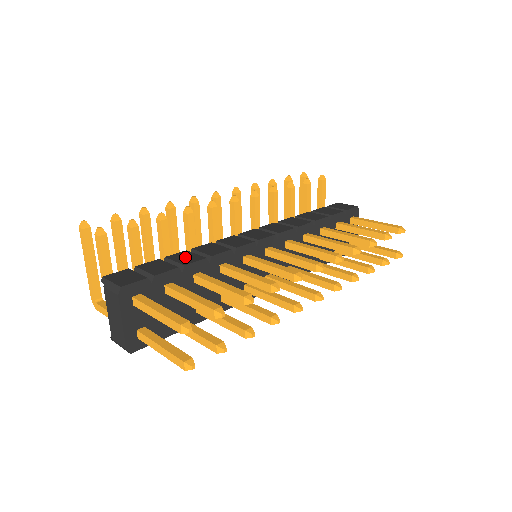
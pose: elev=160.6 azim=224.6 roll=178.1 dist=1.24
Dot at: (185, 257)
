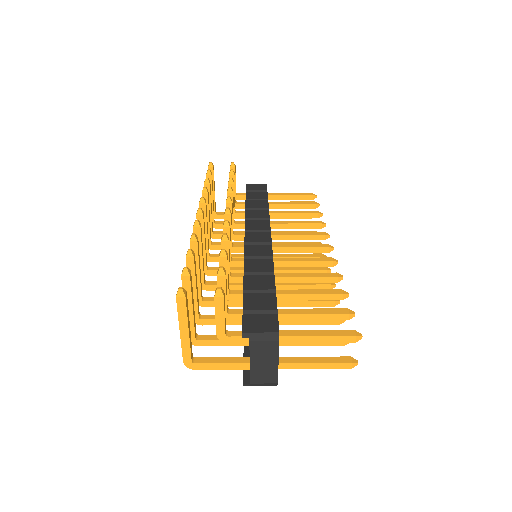
Dot at: (259, 282)
